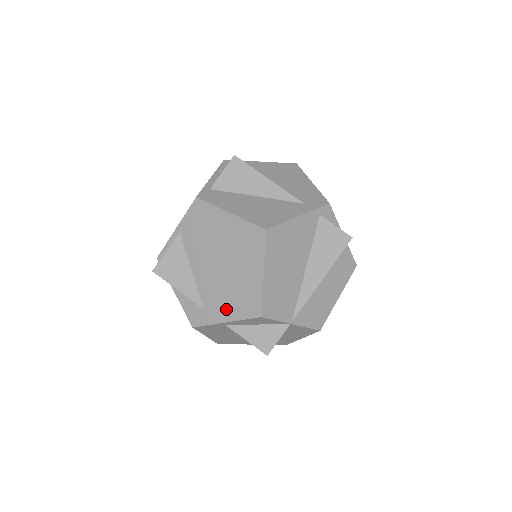
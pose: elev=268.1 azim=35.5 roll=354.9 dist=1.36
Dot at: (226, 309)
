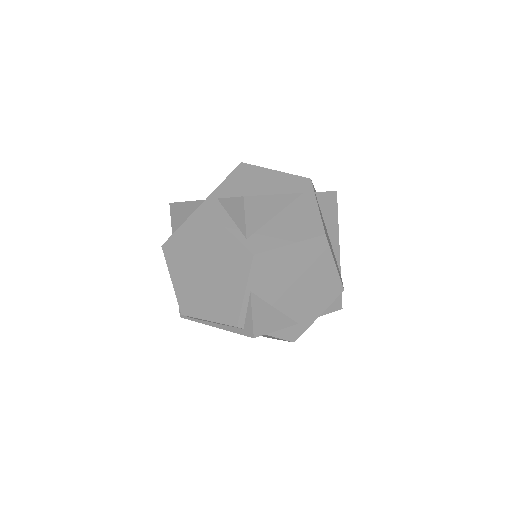
Dot at: (316, 308)
